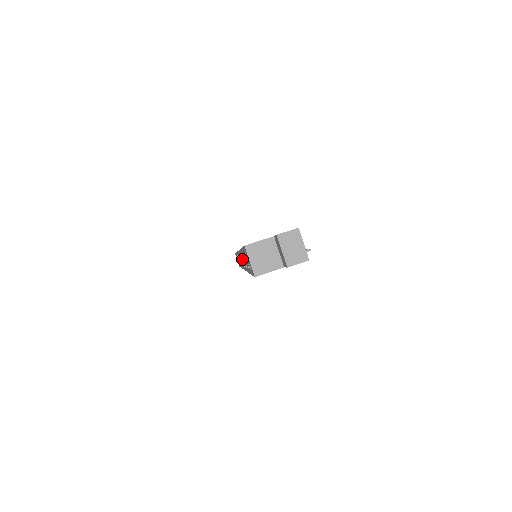
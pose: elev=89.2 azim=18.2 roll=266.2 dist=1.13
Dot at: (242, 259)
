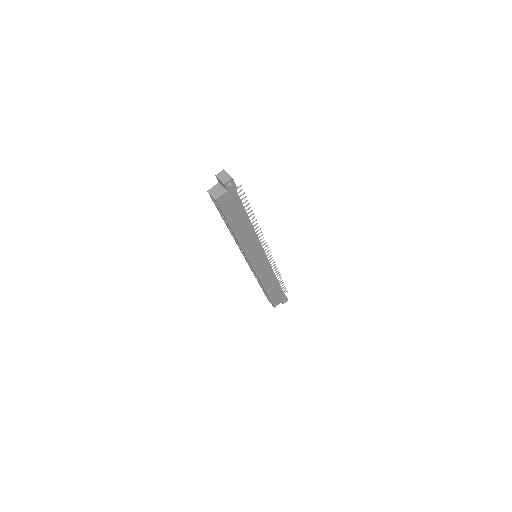
Dot at: occluded
